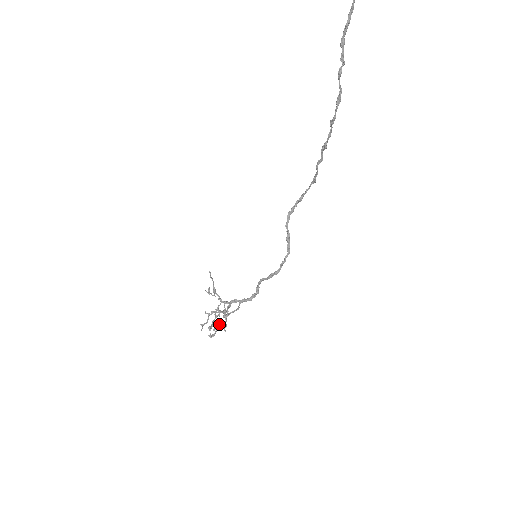
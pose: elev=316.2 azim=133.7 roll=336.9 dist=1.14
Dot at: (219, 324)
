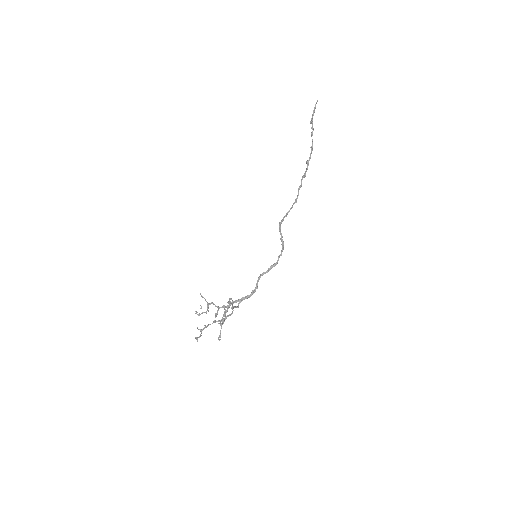
Dot at: (225, 318)
